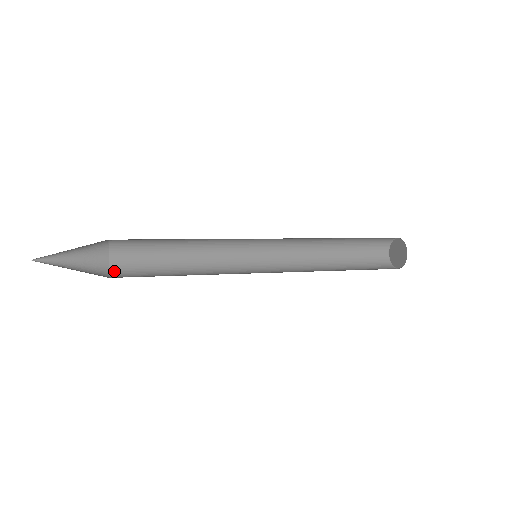
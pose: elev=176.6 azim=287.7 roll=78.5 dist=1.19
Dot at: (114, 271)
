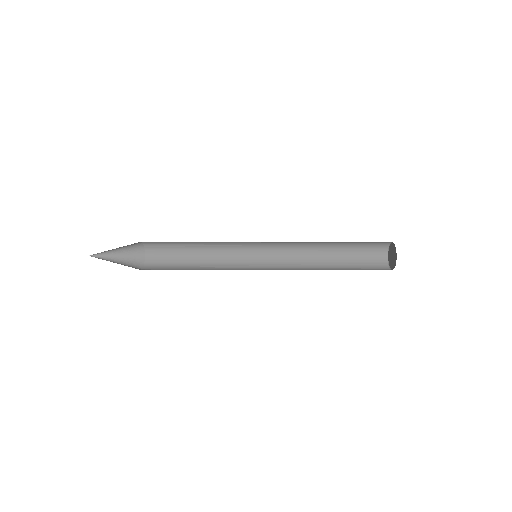
Dot at: (148, 247)
